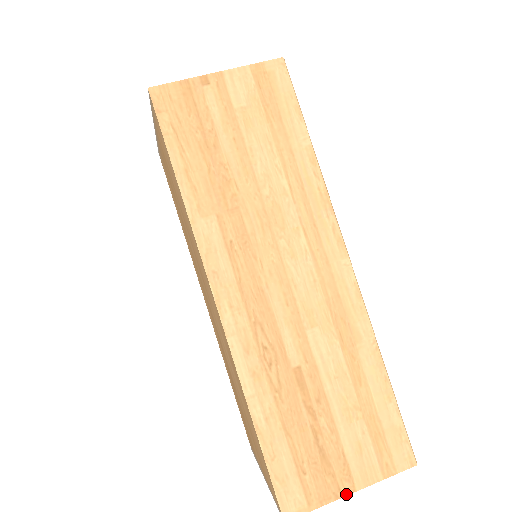
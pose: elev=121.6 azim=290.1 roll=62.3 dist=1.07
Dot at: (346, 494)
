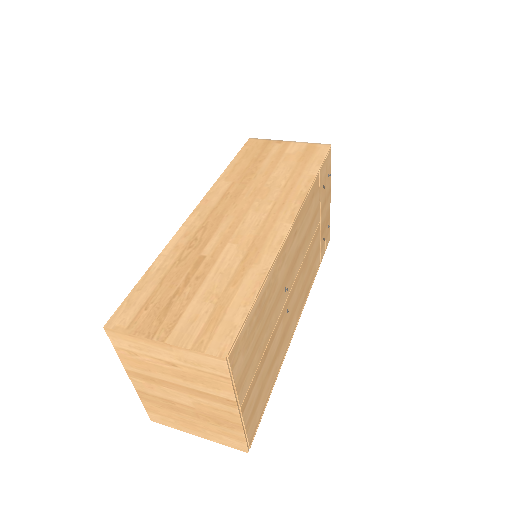
Dot at: (156, 339)
